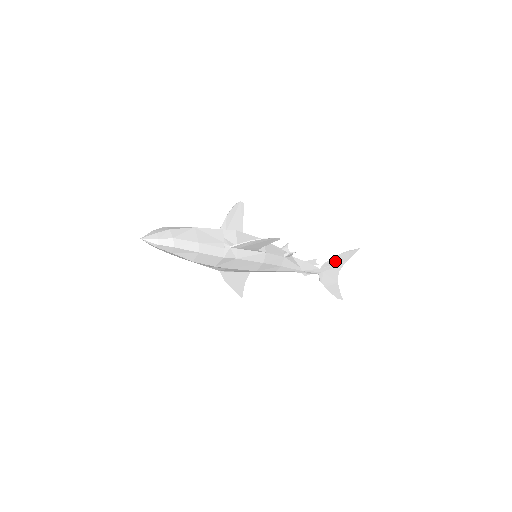
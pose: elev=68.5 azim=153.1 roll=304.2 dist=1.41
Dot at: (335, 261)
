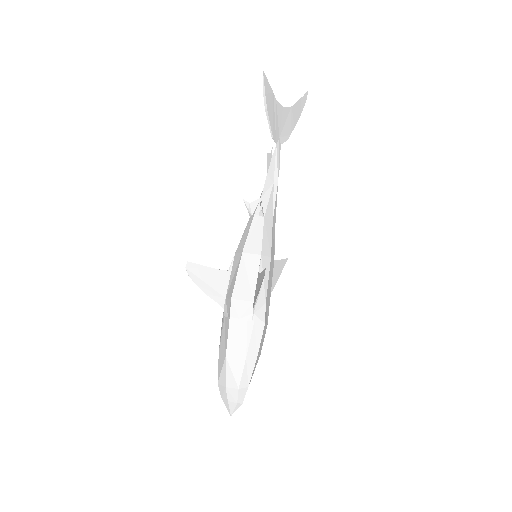
Dot at: (272, 118)
